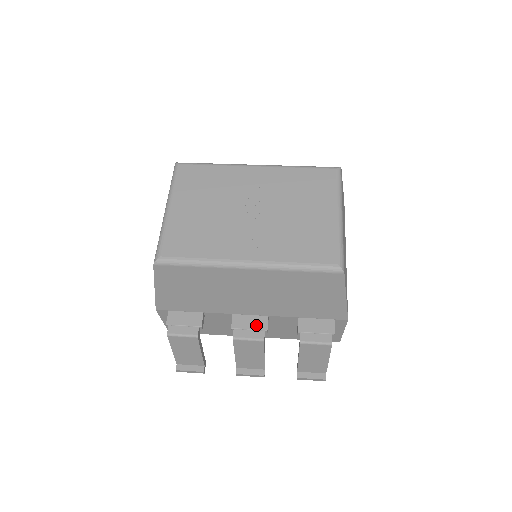
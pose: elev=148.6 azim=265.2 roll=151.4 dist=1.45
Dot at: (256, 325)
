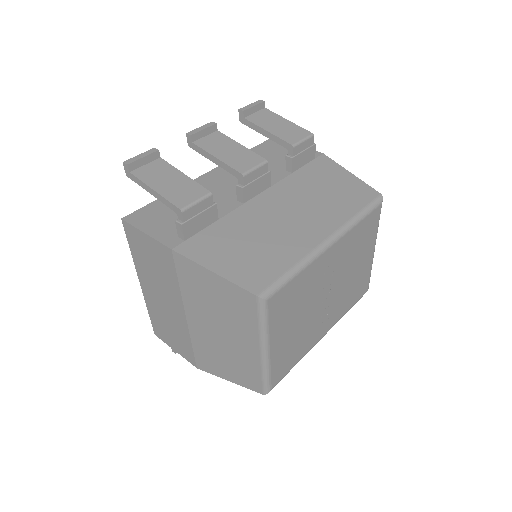
Dot at: occluded
